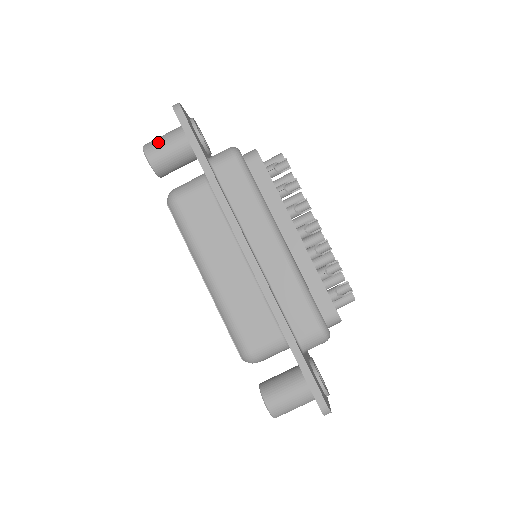
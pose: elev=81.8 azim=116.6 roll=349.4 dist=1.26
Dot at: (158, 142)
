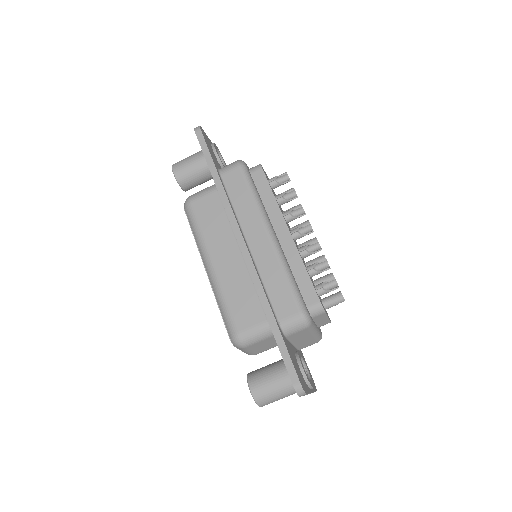
Dot at: (184, 160)
